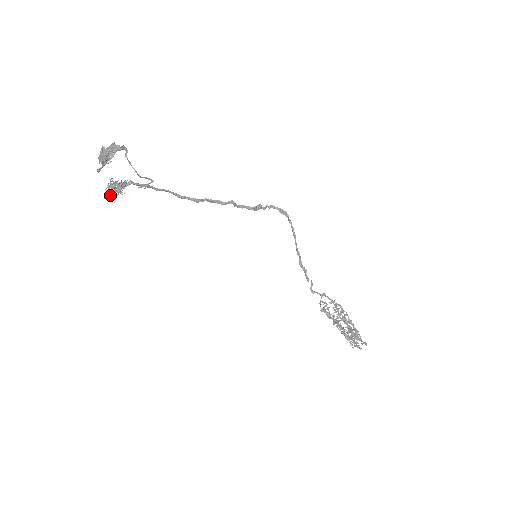
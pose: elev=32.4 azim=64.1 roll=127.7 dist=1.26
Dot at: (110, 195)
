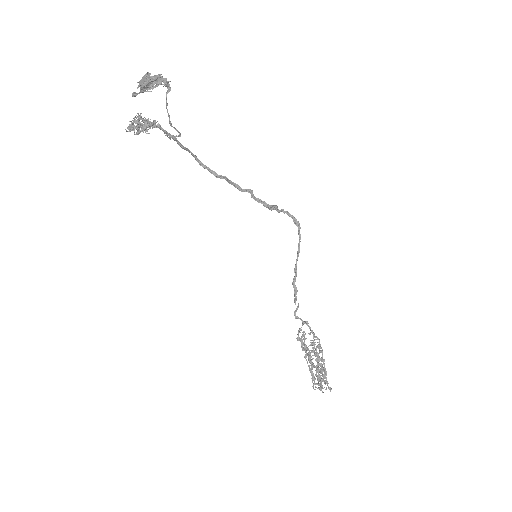
Dot at: (133, 129)
